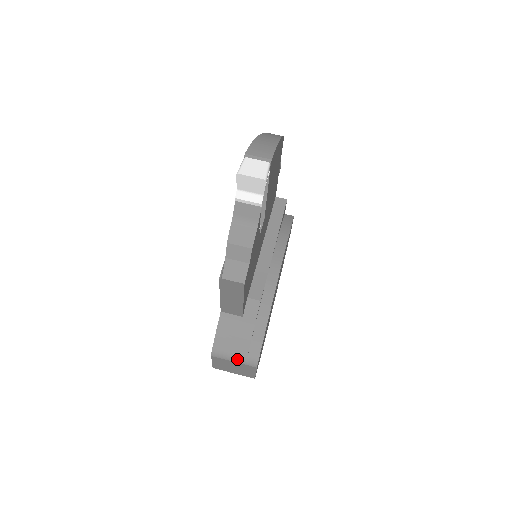
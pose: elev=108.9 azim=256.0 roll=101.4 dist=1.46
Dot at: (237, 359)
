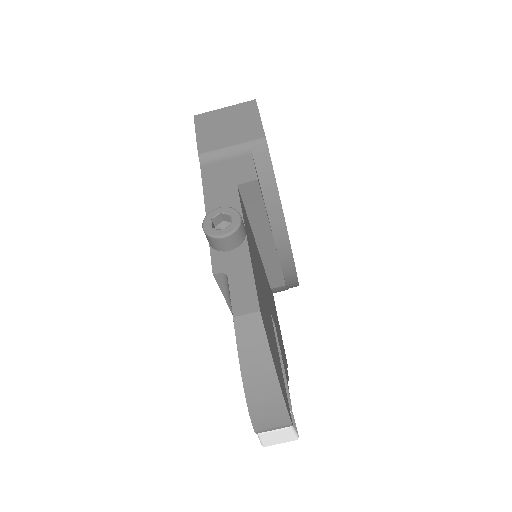
Dot at: occluded
